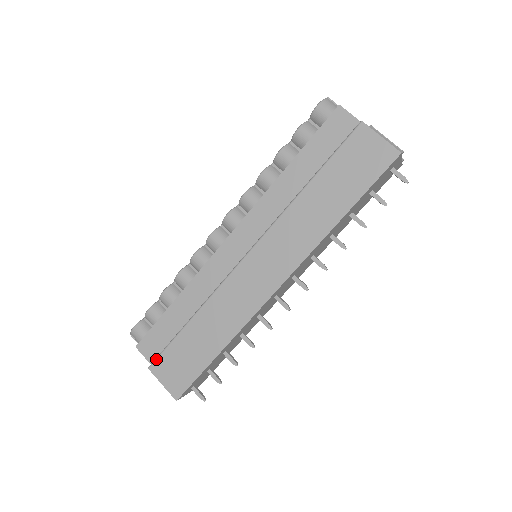
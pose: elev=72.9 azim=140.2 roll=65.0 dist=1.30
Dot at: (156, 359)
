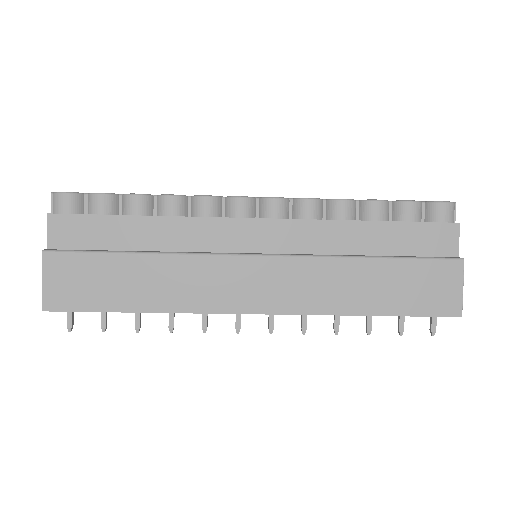
Dot at: (62, 252)
